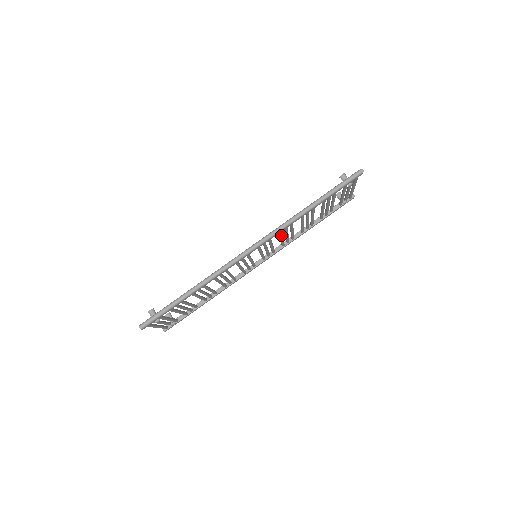
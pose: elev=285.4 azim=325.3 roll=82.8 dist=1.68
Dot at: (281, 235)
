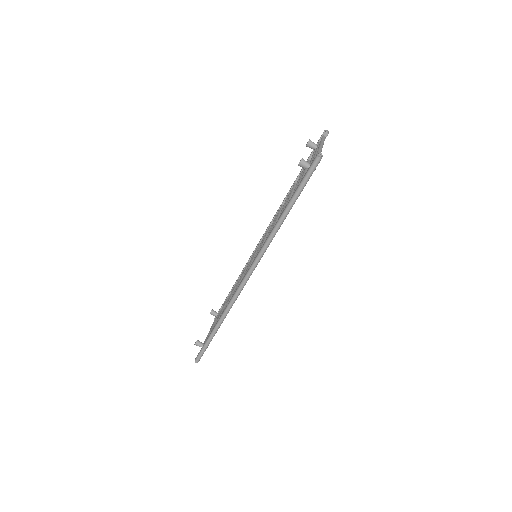
Dot at: occluded
